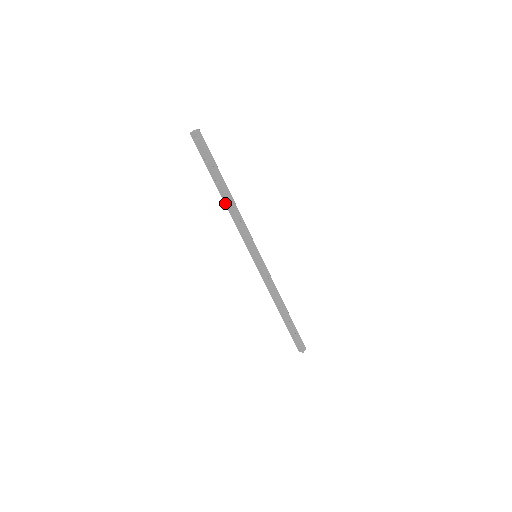
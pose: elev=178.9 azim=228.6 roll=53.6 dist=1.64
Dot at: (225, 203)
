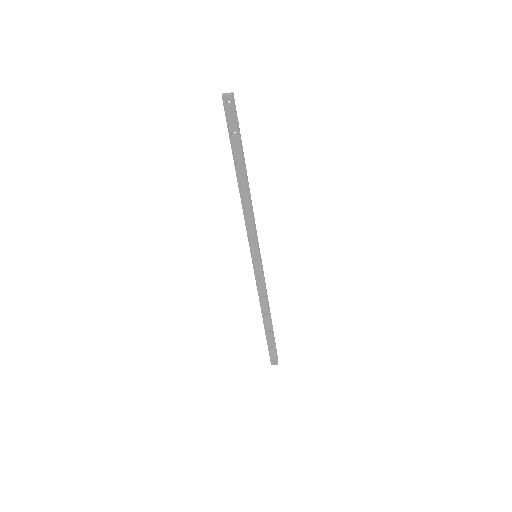
Dot at: (240, 190)
